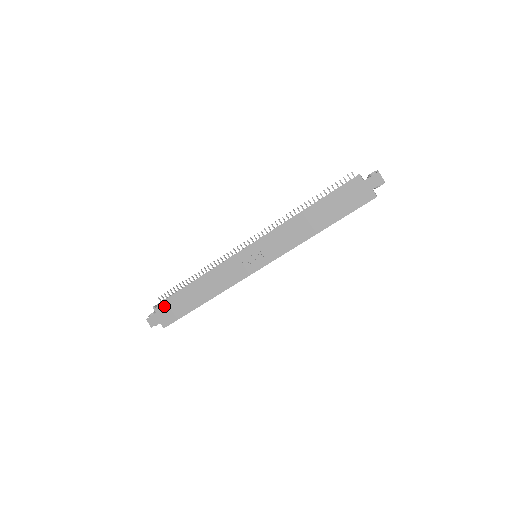
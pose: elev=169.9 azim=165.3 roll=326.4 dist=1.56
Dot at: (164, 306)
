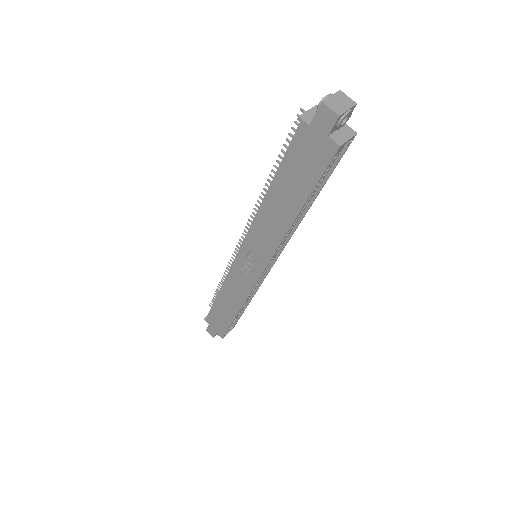
Dot at: (210, 318)
